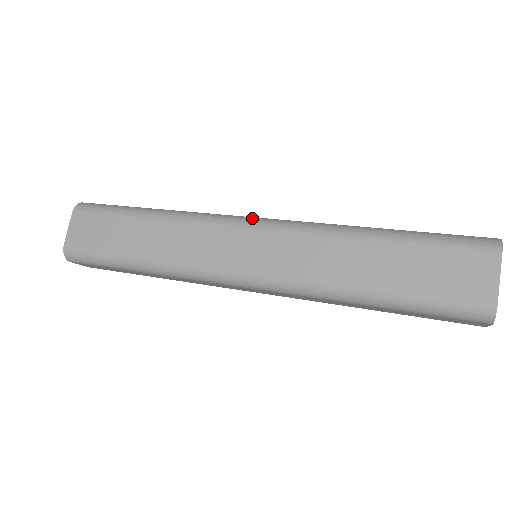
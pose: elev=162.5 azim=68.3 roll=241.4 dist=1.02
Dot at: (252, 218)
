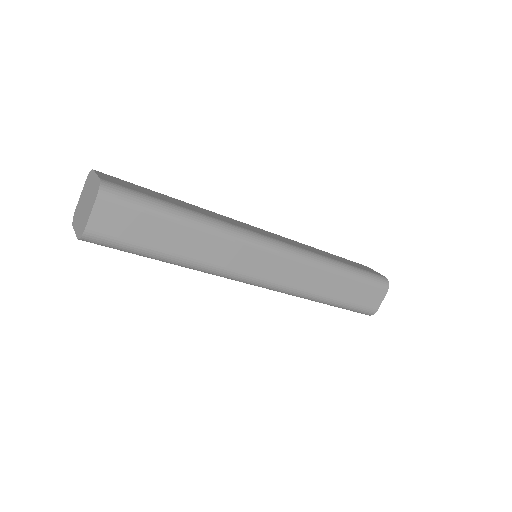
Dot at: occluded
